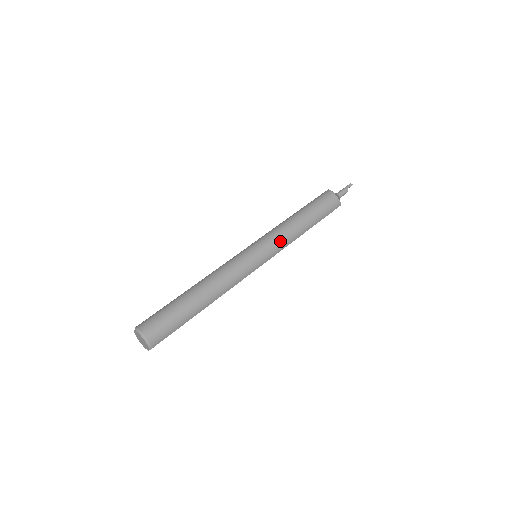
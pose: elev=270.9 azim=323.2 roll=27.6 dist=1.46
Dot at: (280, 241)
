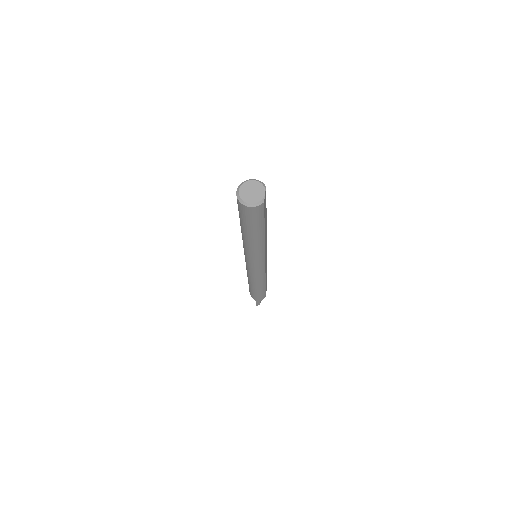
Dot at: occluded
